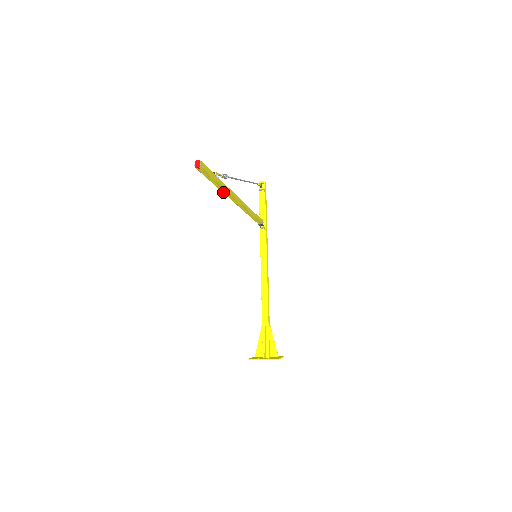
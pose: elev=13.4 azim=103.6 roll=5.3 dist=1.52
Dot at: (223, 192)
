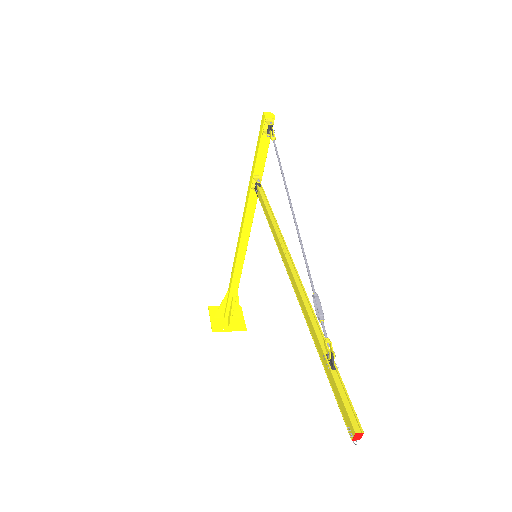
Dot at: (308, 324)
